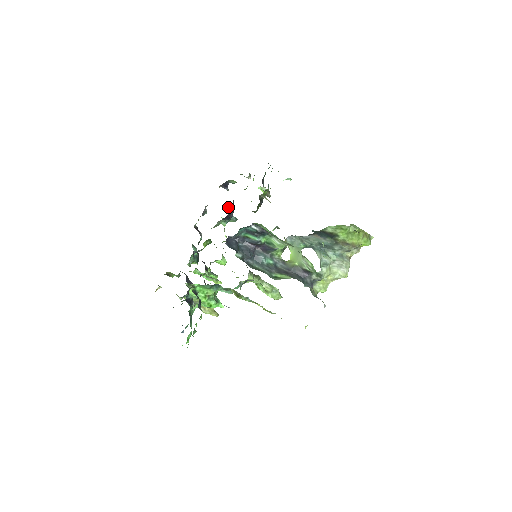
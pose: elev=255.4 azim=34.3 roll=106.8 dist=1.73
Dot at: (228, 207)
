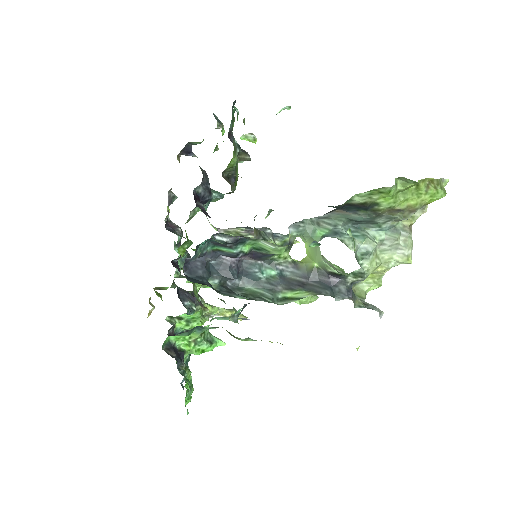
Dot at: (195, 189)
